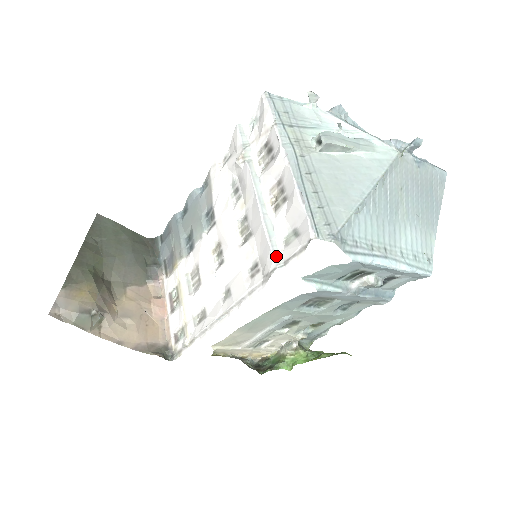
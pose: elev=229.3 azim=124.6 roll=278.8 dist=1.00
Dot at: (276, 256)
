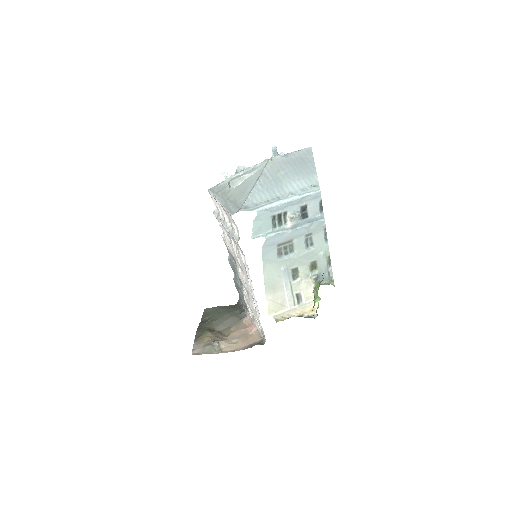
Dot at: (236, 239)
